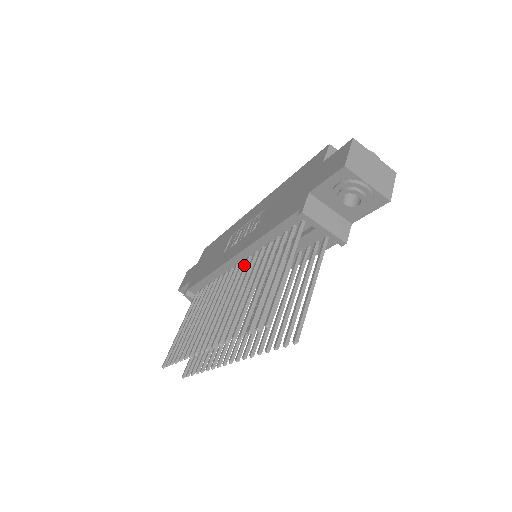
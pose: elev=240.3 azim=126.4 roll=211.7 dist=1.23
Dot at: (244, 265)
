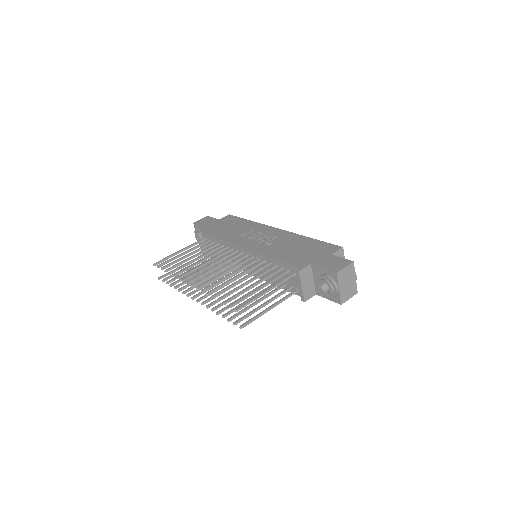
Dot at: (247, 259)
